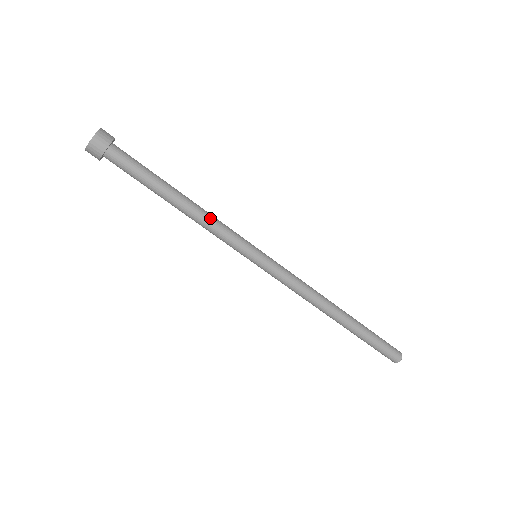
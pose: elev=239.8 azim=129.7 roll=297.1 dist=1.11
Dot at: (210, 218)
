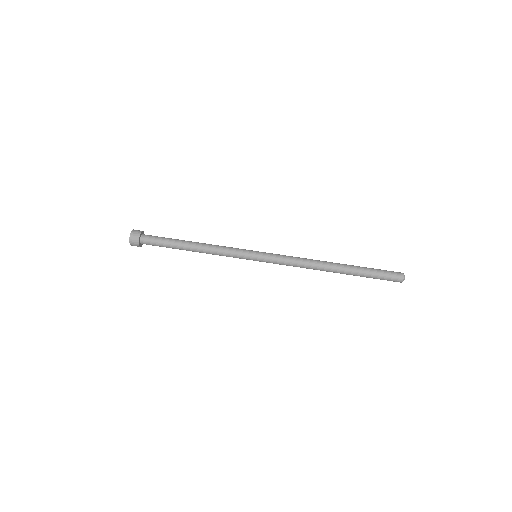
Dot at: (215, 245)
